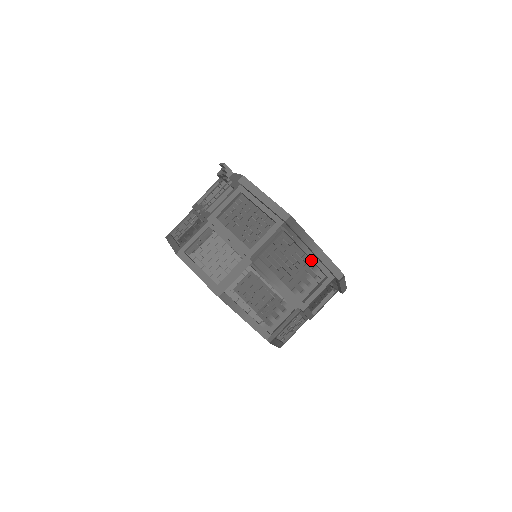
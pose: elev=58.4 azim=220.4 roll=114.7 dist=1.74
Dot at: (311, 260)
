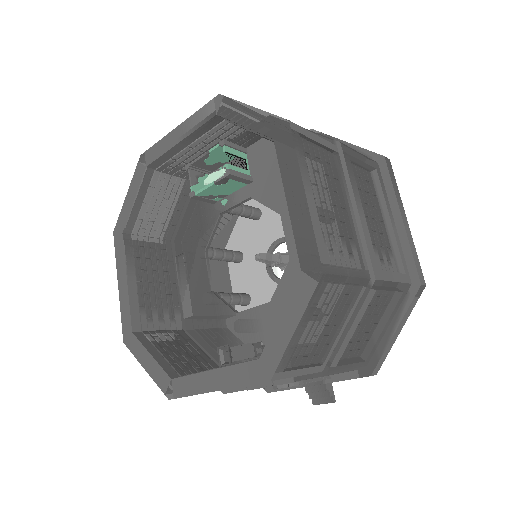
Dot at: (389, 236)
